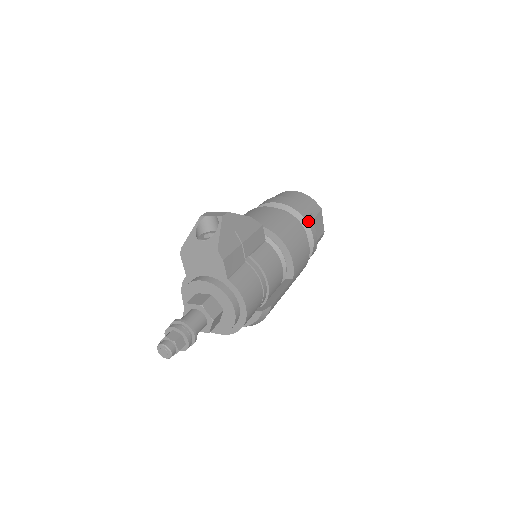
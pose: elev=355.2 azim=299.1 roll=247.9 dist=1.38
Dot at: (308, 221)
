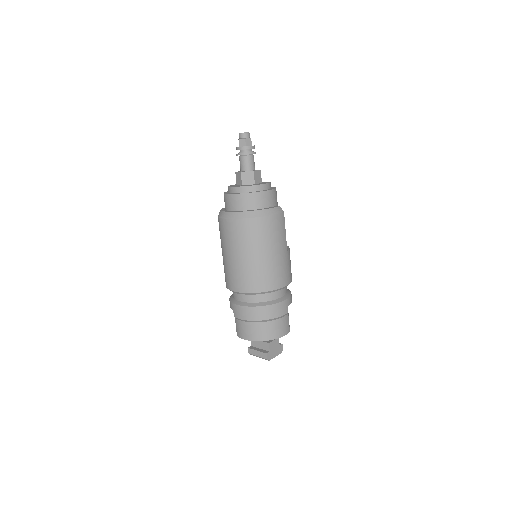
Dot at: occluded
